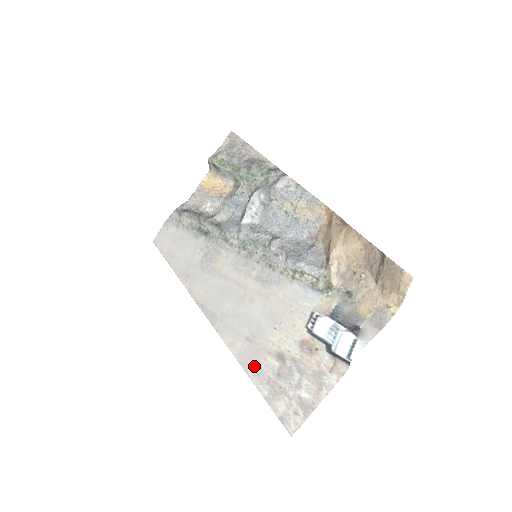
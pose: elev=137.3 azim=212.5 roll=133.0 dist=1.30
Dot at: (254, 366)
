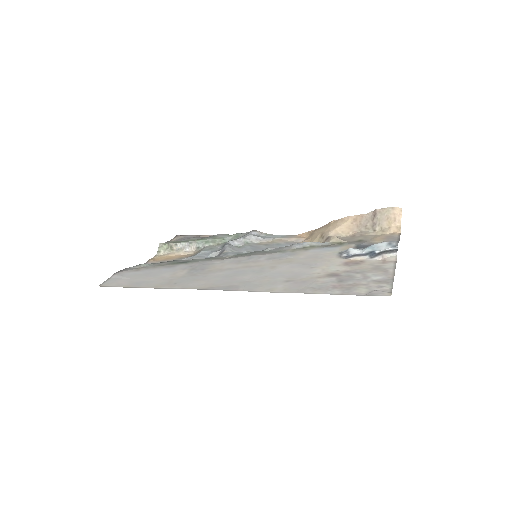
Dot at: (310, 287)
